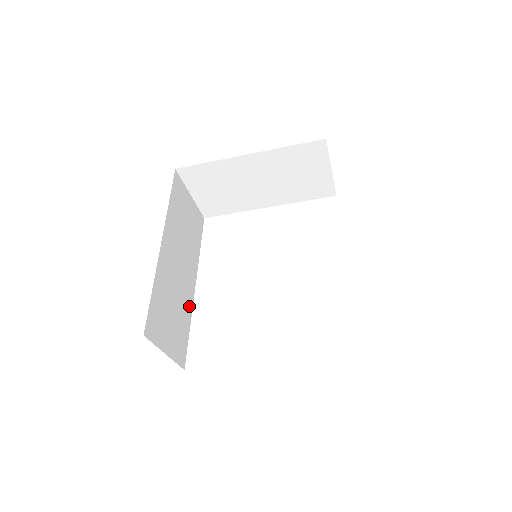
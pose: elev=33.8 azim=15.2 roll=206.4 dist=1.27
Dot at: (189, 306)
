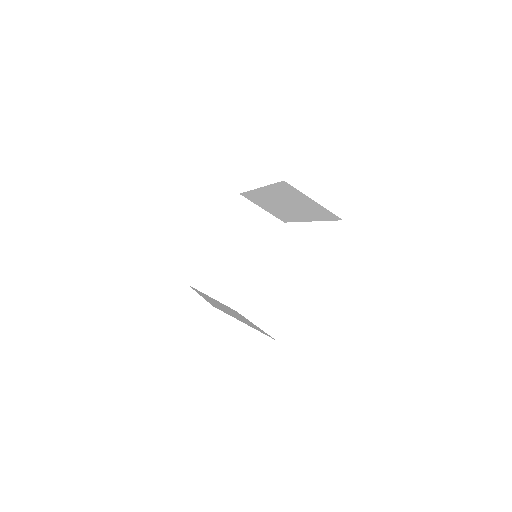
Dot at: occluded
